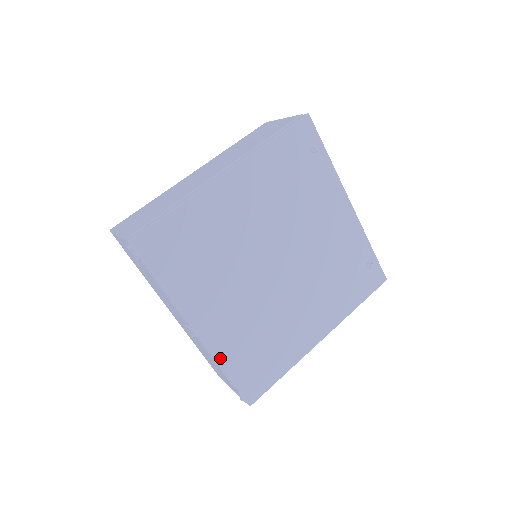
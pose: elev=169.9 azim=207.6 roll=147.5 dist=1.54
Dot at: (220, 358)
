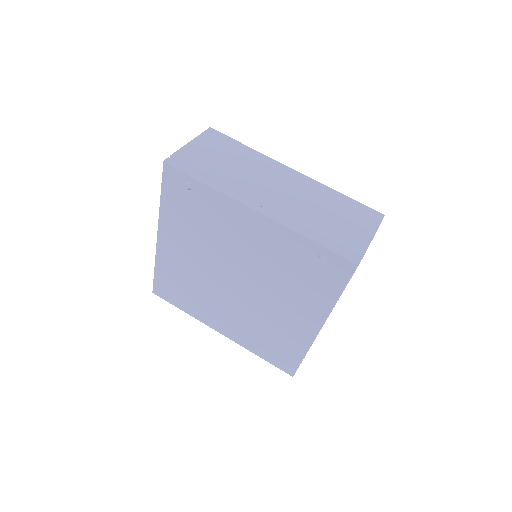
Dot at: (247, 347)
